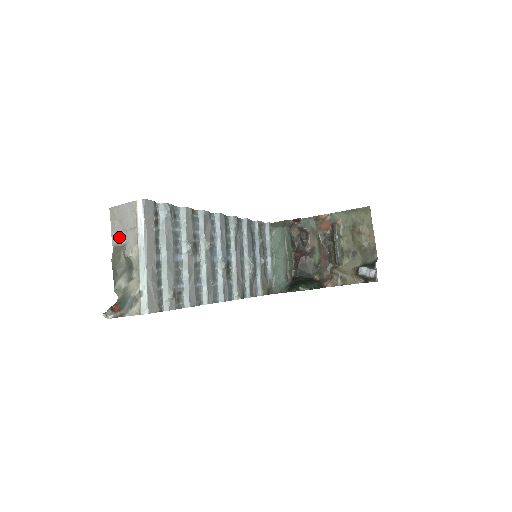
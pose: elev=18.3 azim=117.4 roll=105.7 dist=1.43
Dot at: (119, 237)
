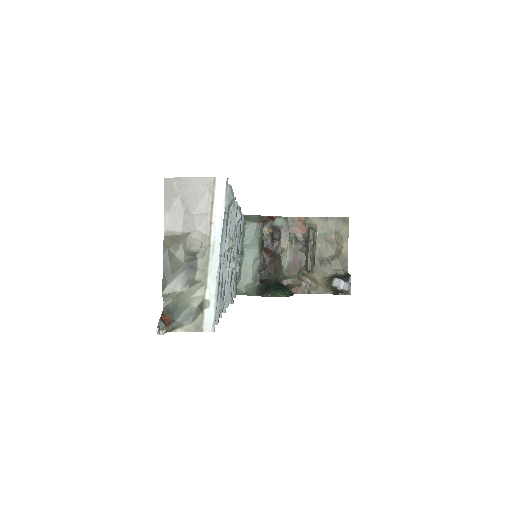
Dot at: (177, 221)
